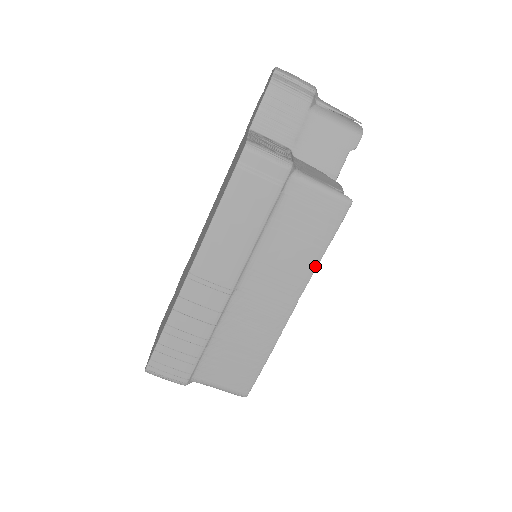
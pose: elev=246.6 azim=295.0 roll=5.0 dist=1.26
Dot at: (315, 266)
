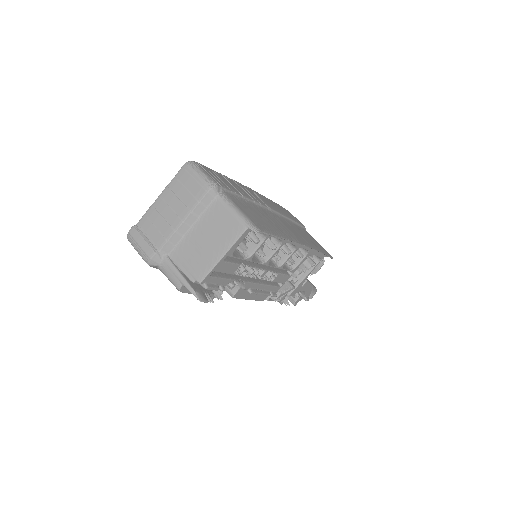
Dot at: (317, 250)
